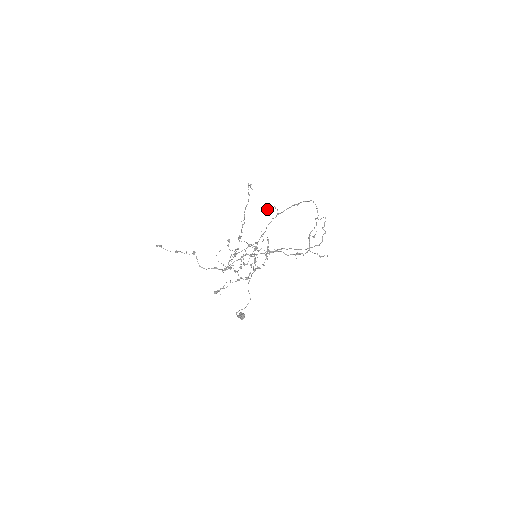
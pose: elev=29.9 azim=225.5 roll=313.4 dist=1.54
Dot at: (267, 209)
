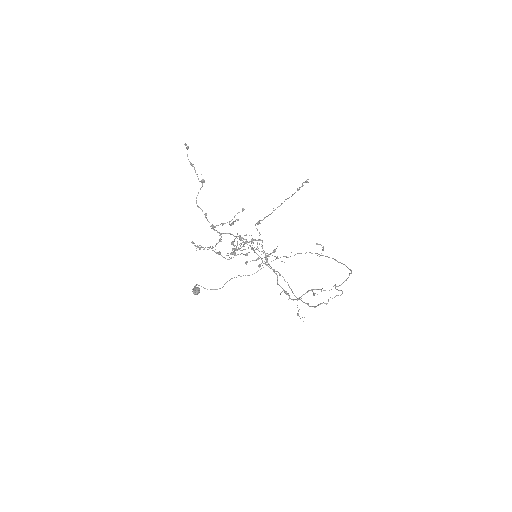
Dot at: (316, 243)
